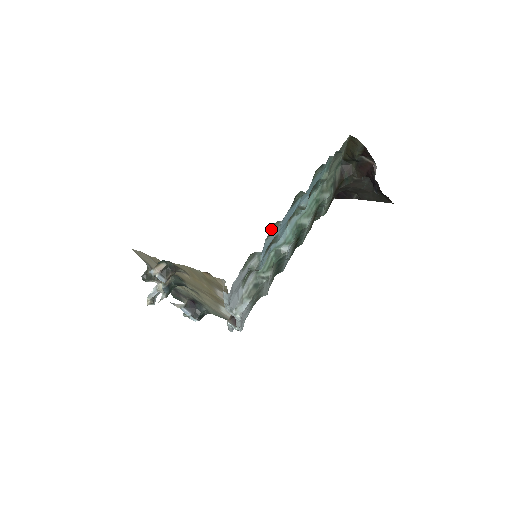
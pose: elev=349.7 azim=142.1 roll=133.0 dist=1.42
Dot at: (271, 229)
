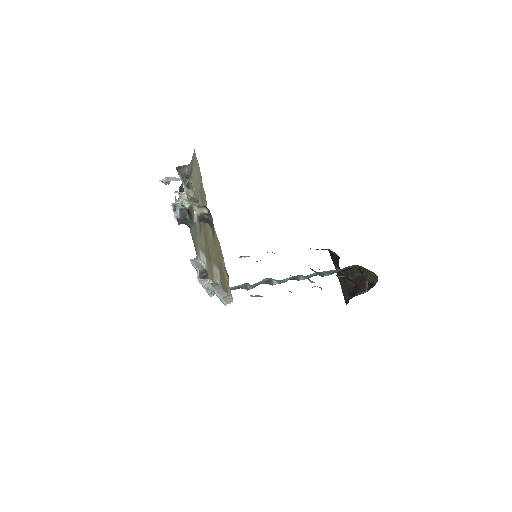
Dot at: occluded
